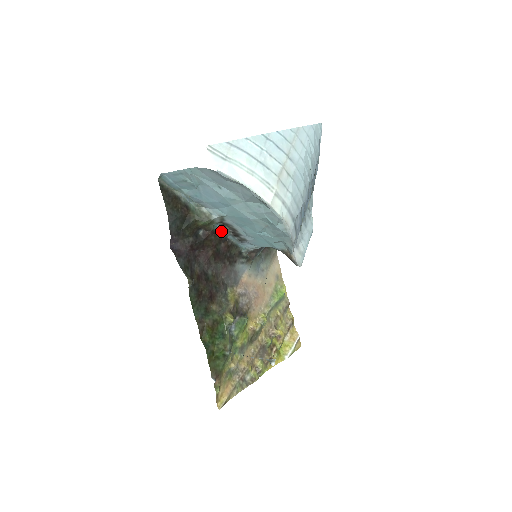
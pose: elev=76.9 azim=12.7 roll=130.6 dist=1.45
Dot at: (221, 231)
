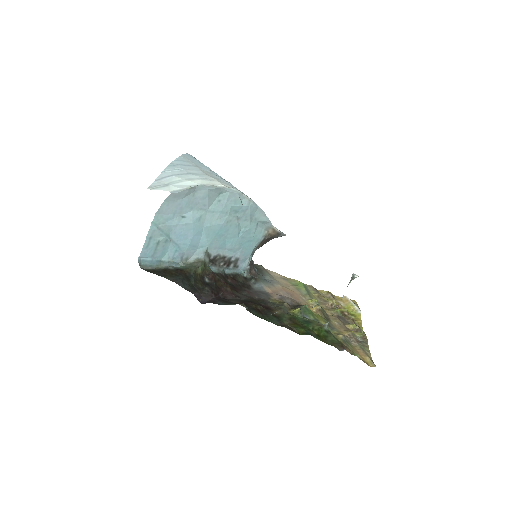
Dot at: (217, 271)
